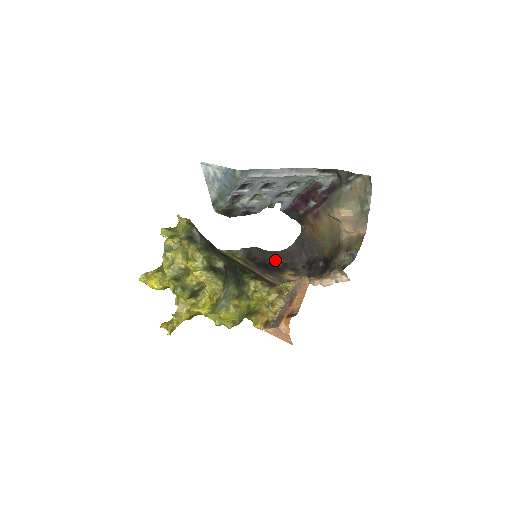
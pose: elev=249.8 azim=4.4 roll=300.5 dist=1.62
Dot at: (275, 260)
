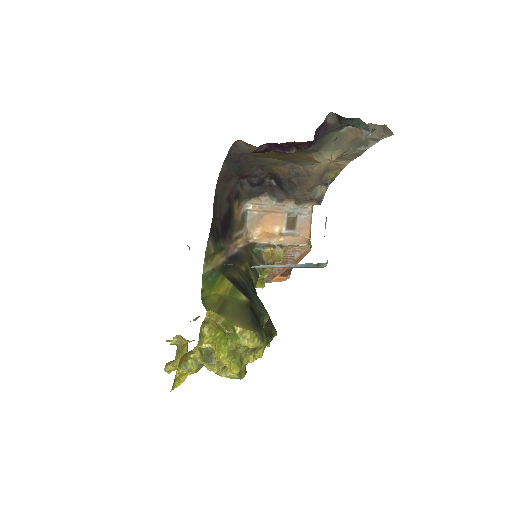
Dot at: (222, 205)
